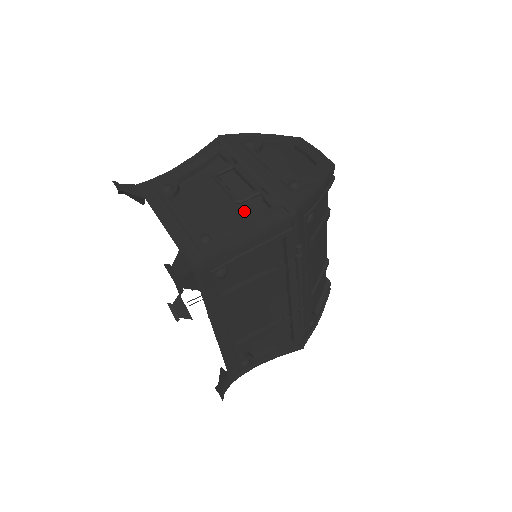
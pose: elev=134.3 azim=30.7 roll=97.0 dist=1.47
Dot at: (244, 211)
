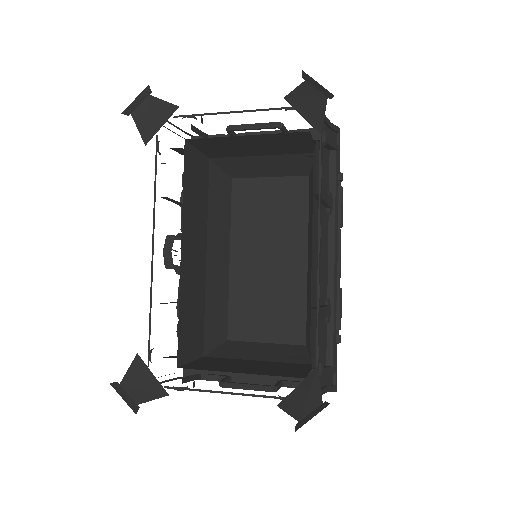
Dot at: occluded
